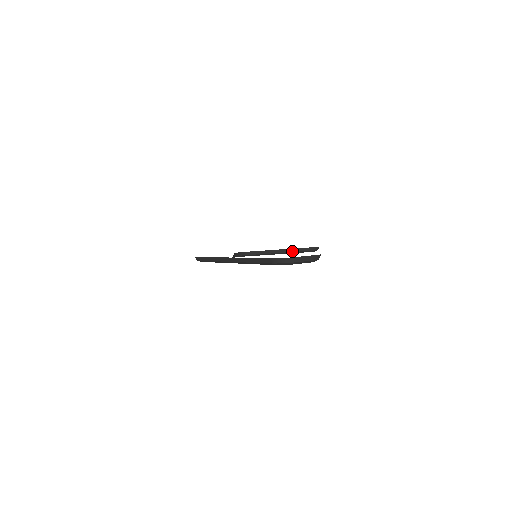
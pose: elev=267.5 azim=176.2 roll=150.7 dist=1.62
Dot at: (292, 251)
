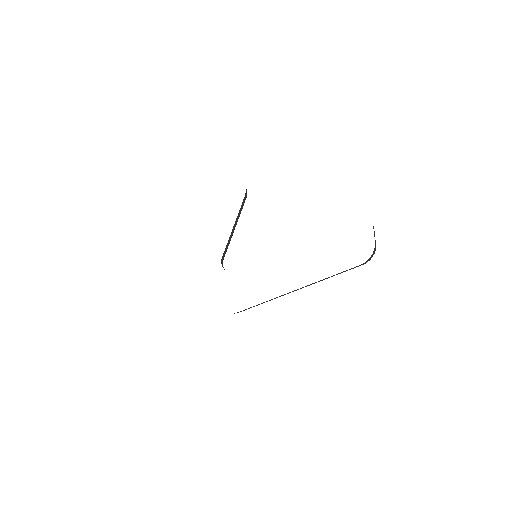
Dot at: occluded
